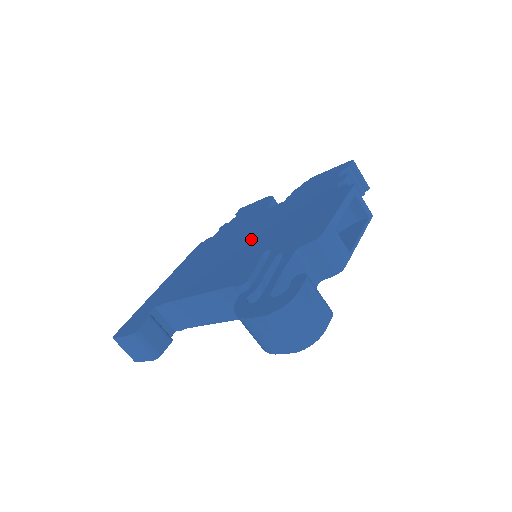
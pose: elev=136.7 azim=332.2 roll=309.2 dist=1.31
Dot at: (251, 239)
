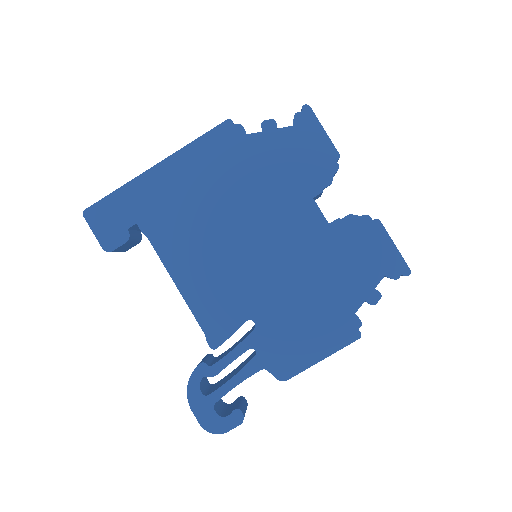
Dot at: (260, 260)
